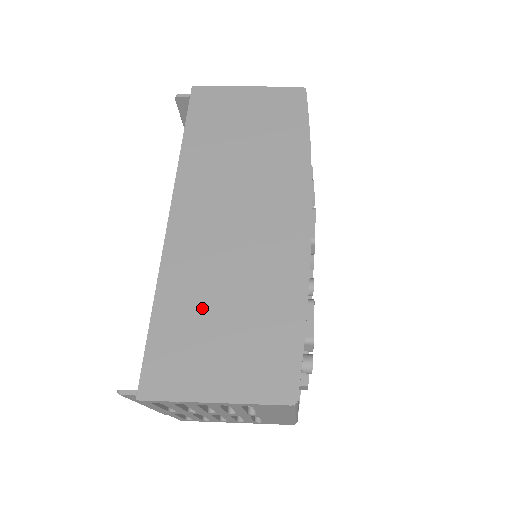
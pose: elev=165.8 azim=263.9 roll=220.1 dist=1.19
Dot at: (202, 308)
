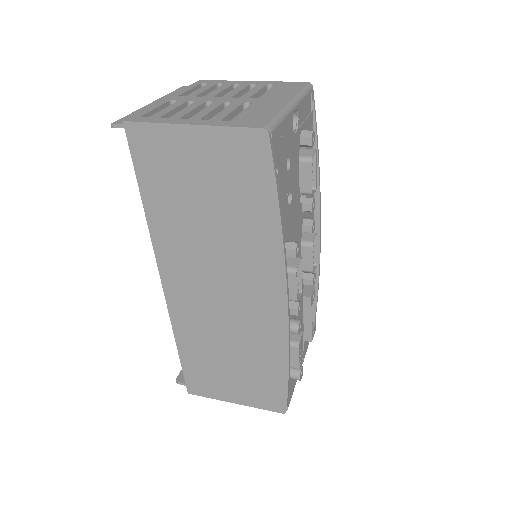
Dot at: (212, 355)
